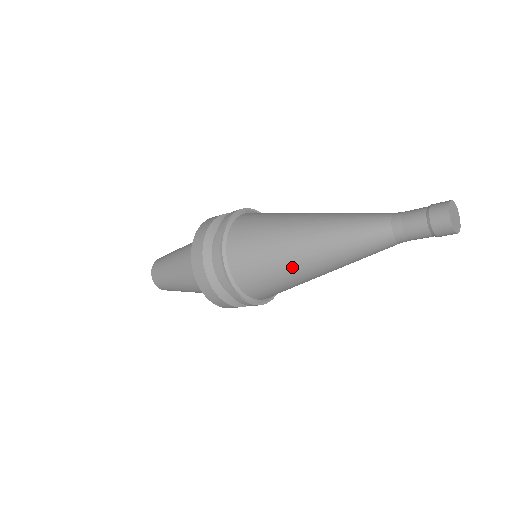
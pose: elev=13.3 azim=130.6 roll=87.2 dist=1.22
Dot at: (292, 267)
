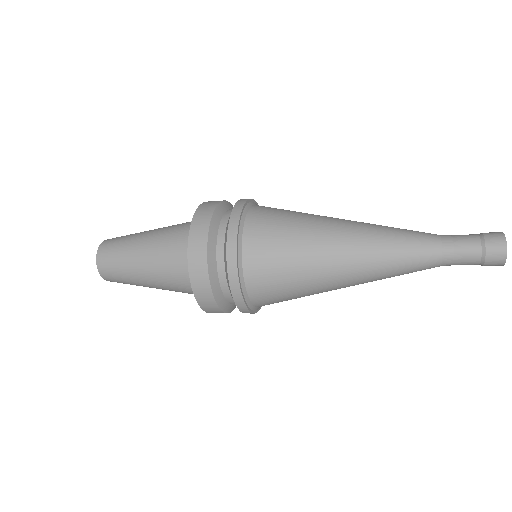
Dot at: (320, 257)
